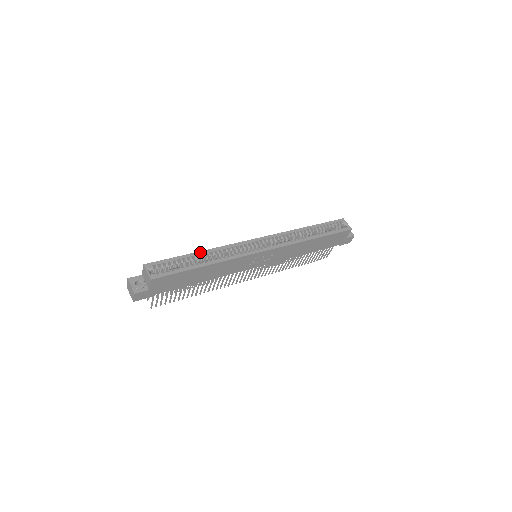
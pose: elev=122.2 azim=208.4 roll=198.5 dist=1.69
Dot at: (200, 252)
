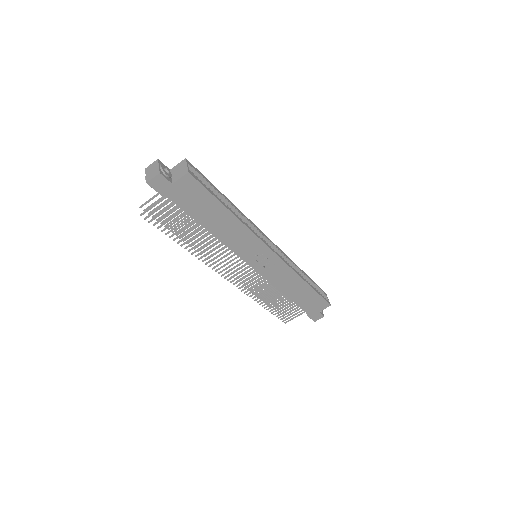
Dot at: (229, 200)
